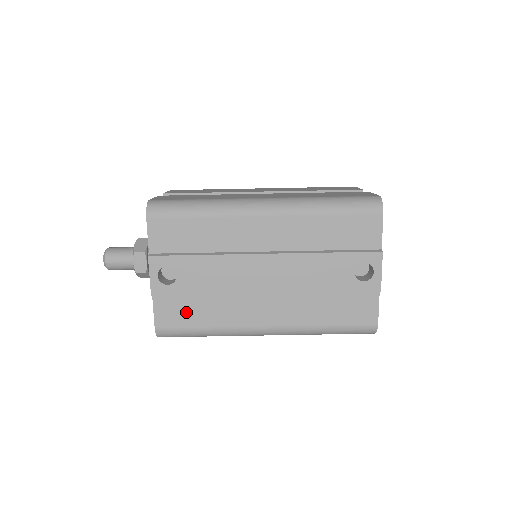
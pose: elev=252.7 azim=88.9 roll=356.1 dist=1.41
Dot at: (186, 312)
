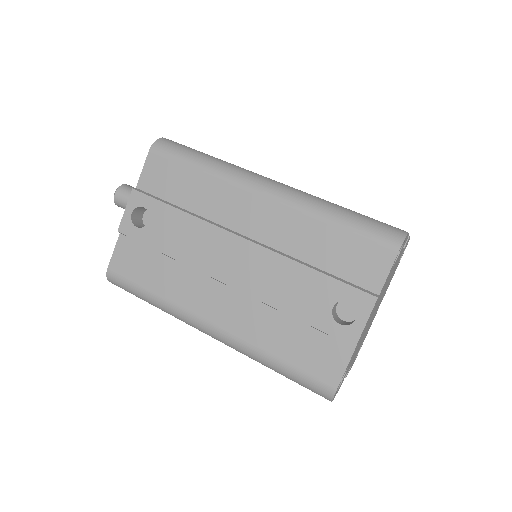
Dot at: (142, 266)
